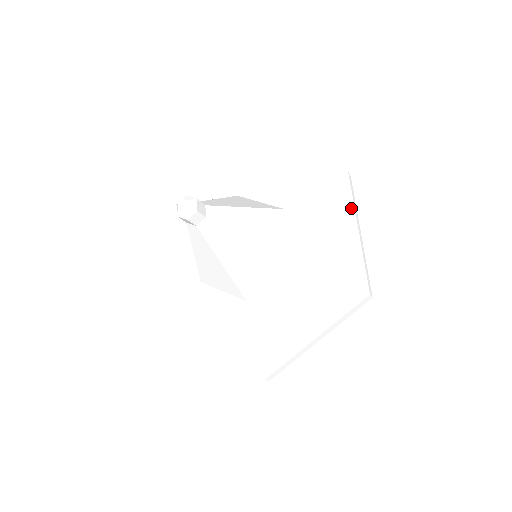
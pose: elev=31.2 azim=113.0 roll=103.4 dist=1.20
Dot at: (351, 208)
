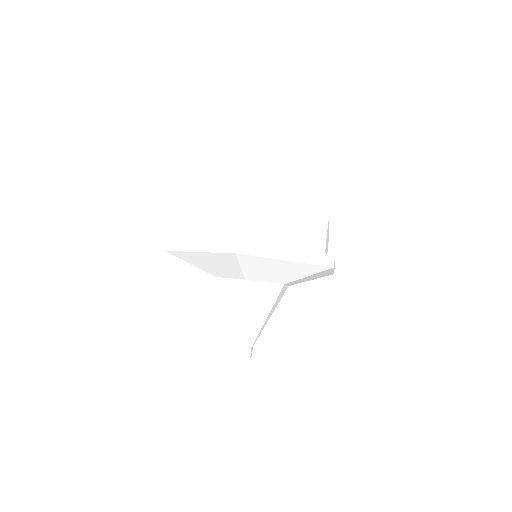
Dot at: occluded
